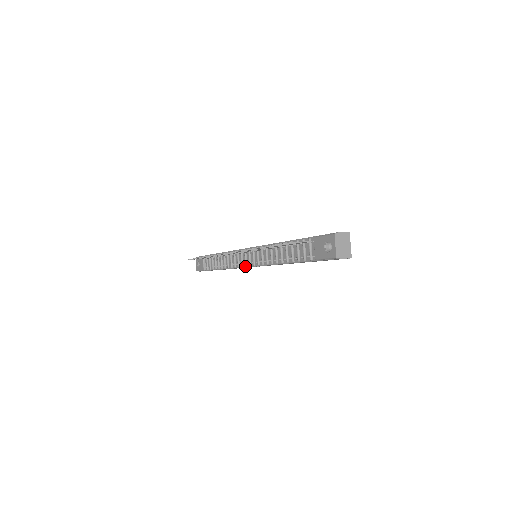
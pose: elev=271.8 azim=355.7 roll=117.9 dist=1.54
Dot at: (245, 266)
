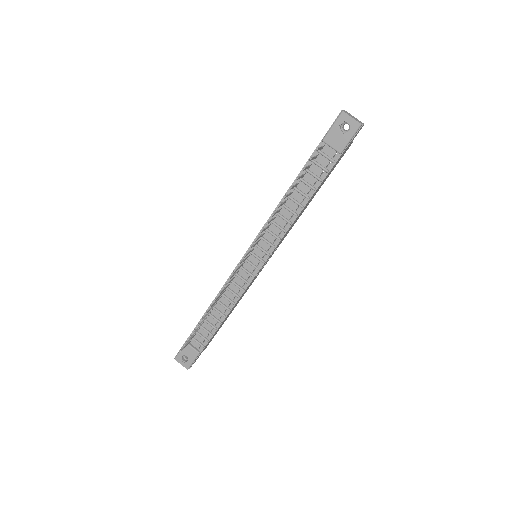
Dot at: (256, 272)
